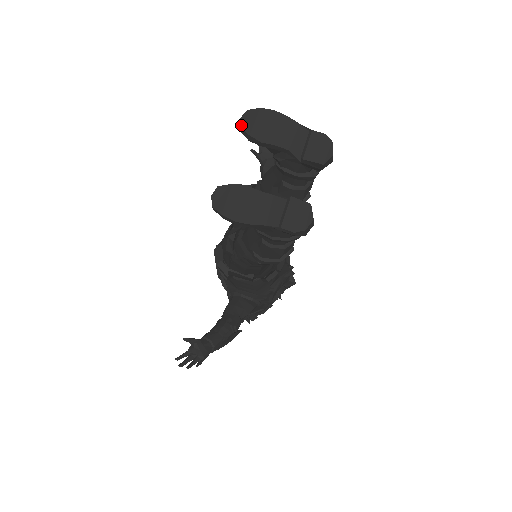
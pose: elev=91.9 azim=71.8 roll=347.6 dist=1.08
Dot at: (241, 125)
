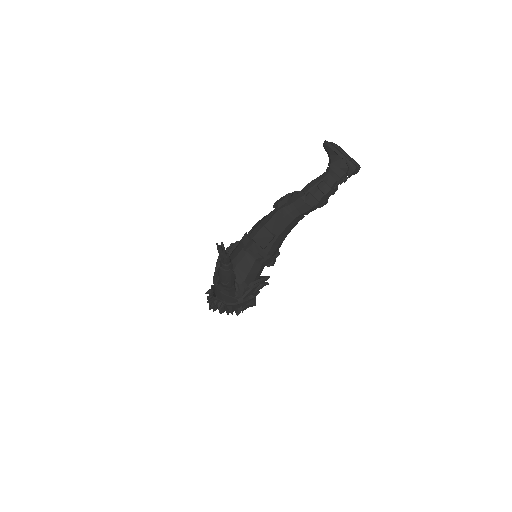
Dot at: (332, 142)
